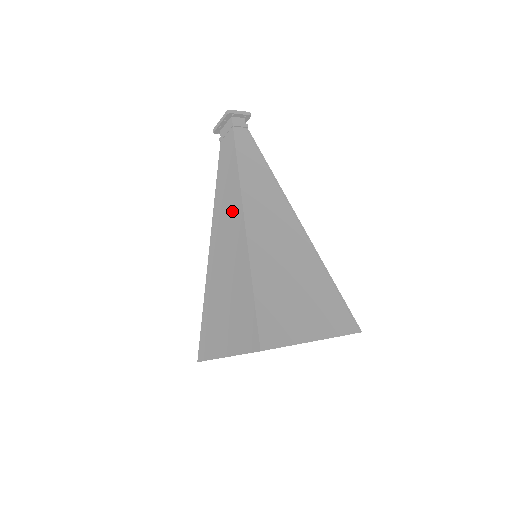
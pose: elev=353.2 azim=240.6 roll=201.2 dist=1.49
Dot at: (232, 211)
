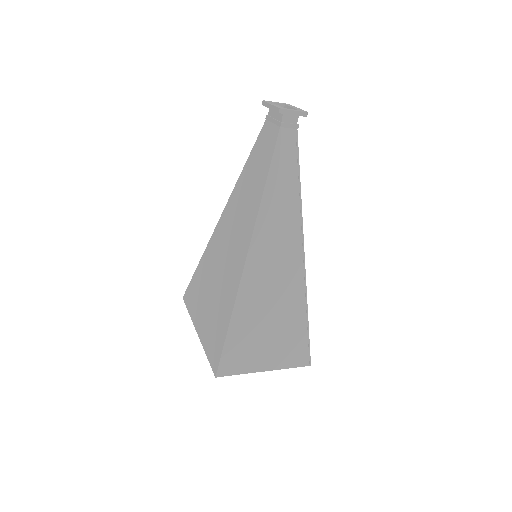
Dot at: (244, 224)
